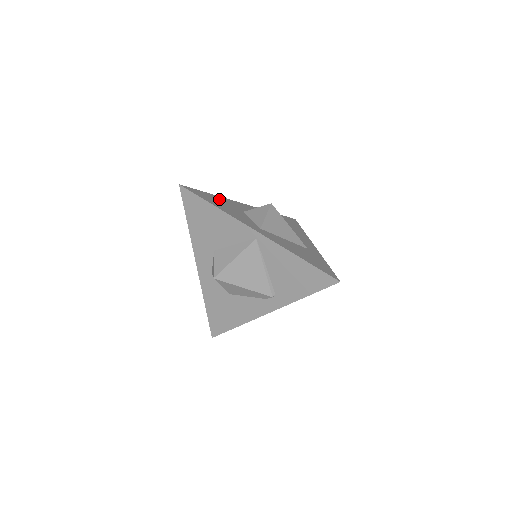
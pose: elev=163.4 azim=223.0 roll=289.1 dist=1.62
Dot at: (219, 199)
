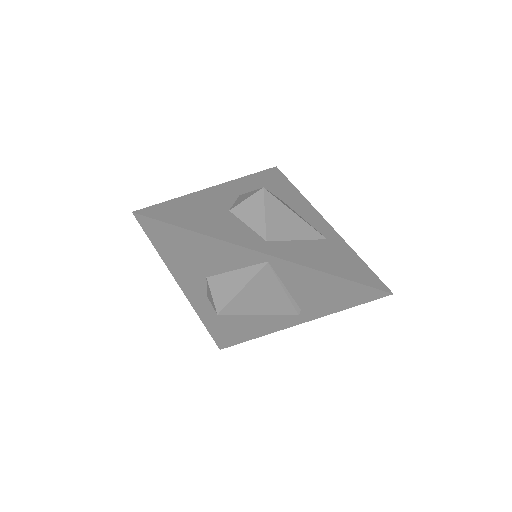
Dot at: (191, 204)
